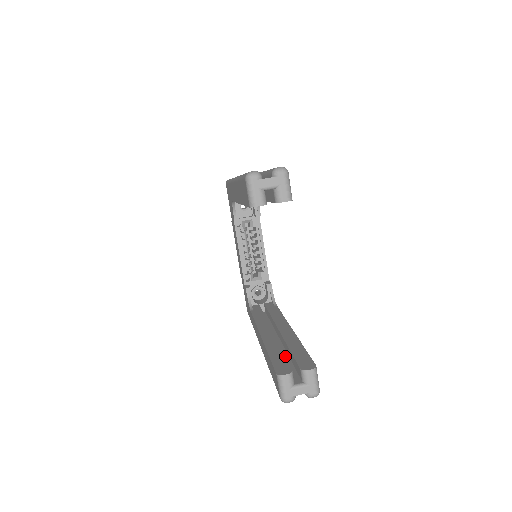
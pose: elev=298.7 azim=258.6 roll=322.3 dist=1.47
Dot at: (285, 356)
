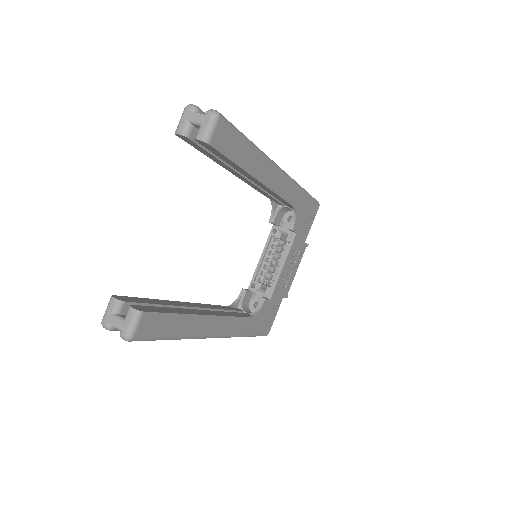
Dot at: occluded
